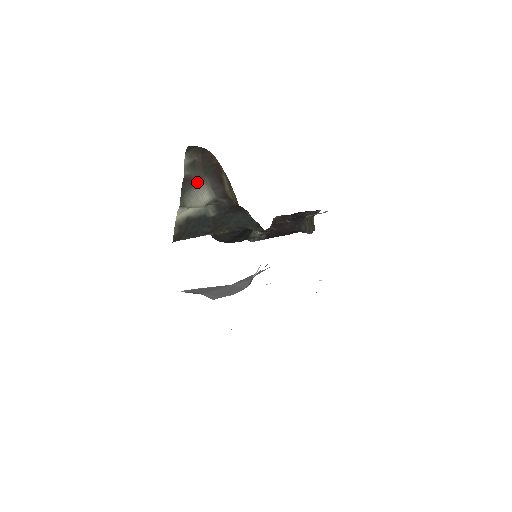
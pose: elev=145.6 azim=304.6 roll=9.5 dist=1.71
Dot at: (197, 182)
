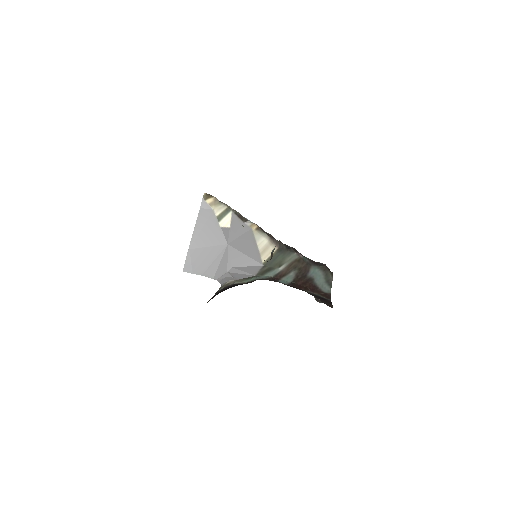
Dot at: occluded
